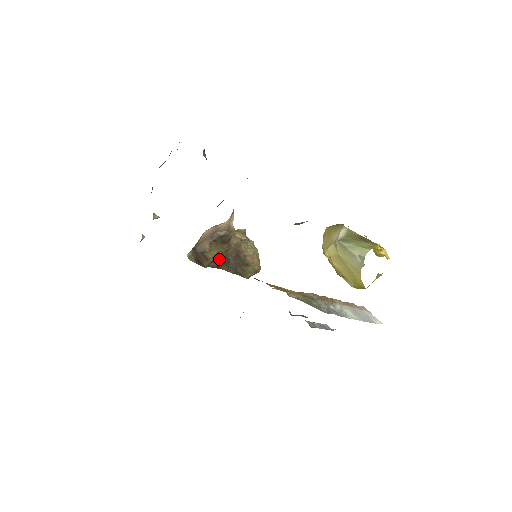
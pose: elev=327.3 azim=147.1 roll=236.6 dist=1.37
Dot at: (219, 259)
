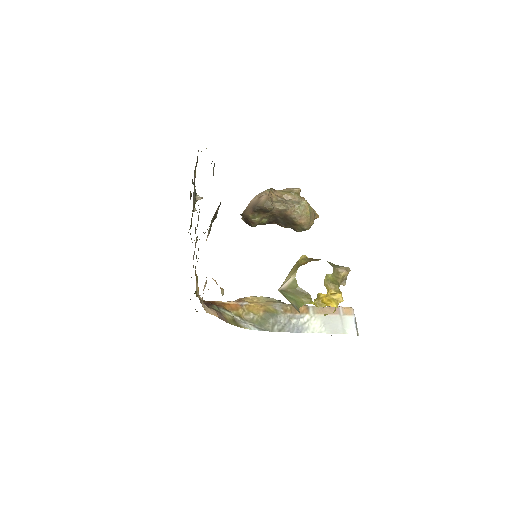
Dot at: (266, 220)
